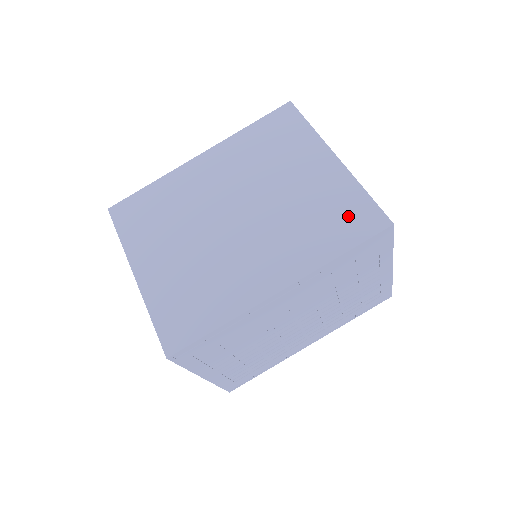
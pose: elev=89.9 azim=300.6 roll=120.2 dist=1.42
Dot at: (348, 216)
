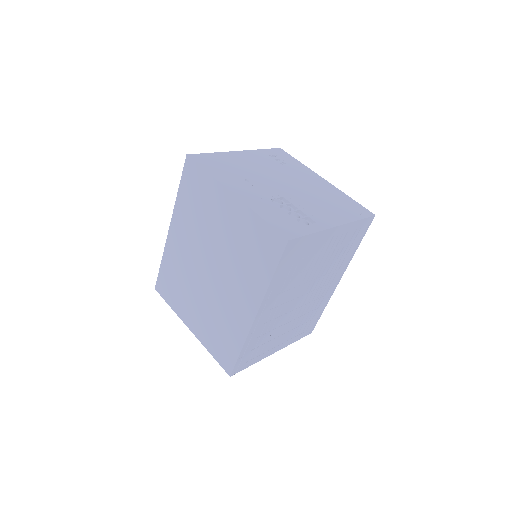
Dot at: (262, 245)
